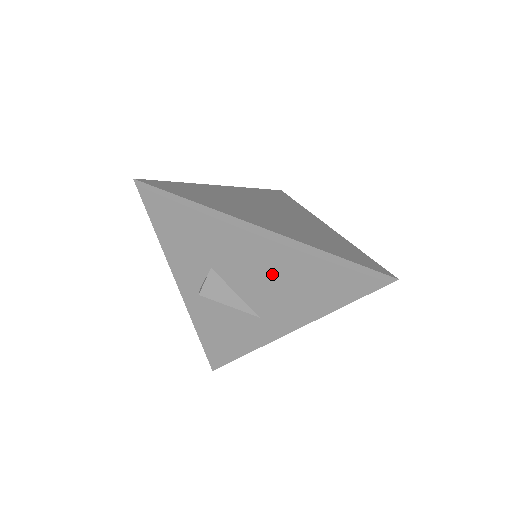
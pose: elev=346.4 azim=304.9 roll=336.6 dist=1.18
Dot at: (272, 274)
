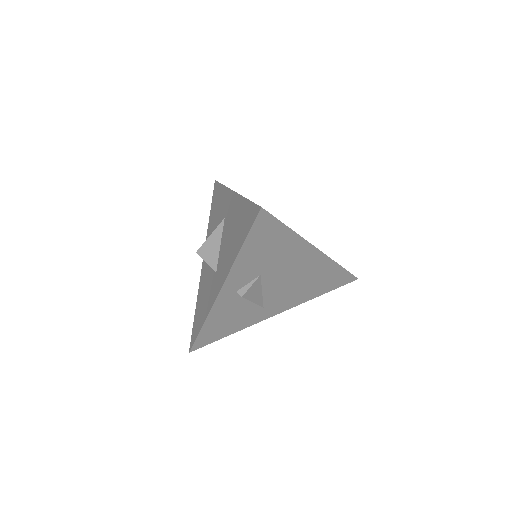
Dot at: (297, 278)
